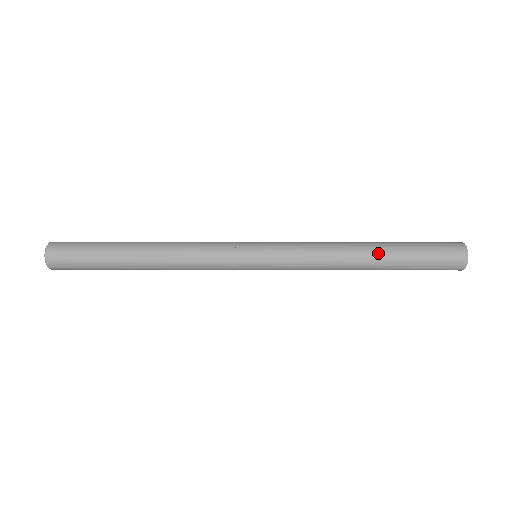
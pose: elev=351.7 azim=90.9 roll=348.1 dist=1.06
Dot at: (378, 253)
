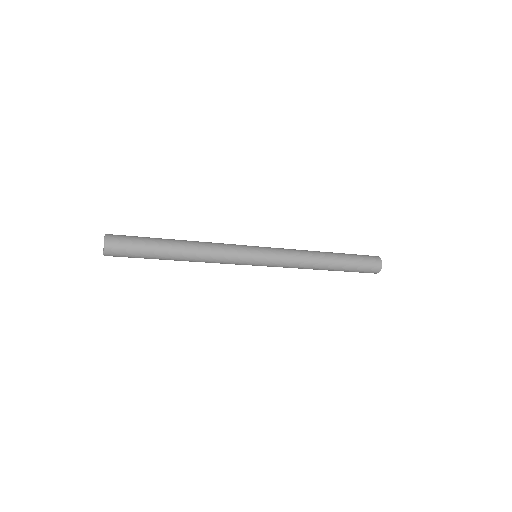
Dot at: (333, 262)
